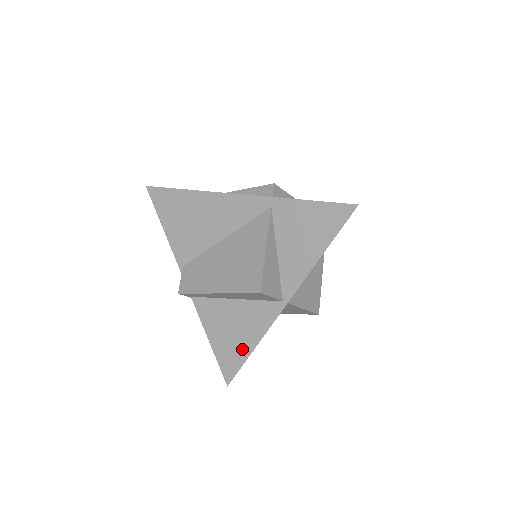
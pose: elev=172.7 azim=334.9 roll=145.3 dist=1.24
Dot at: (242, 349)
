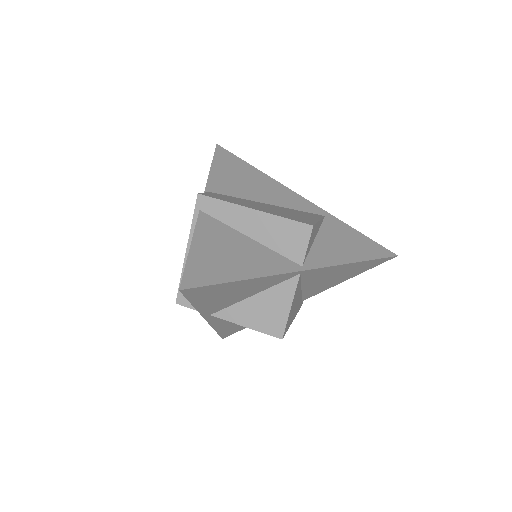
Dot at: (229, 272)
